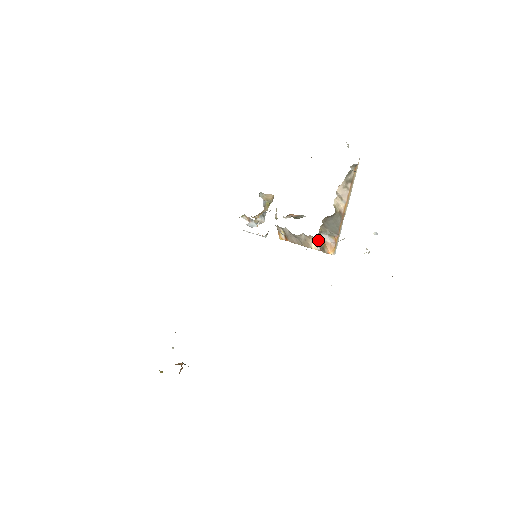
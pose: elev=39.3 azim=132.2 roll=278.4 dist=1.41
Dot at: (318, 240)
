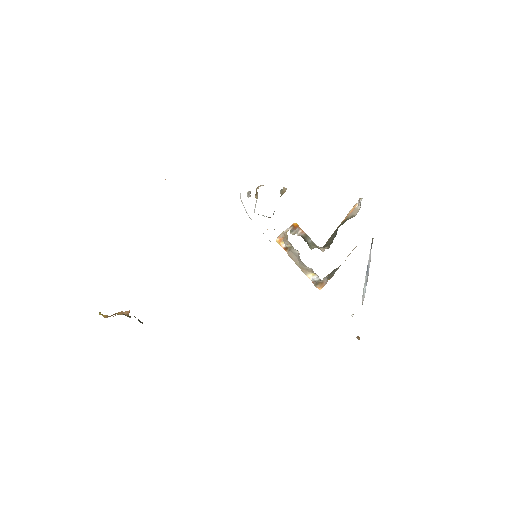
Dot at: (320, 281)
